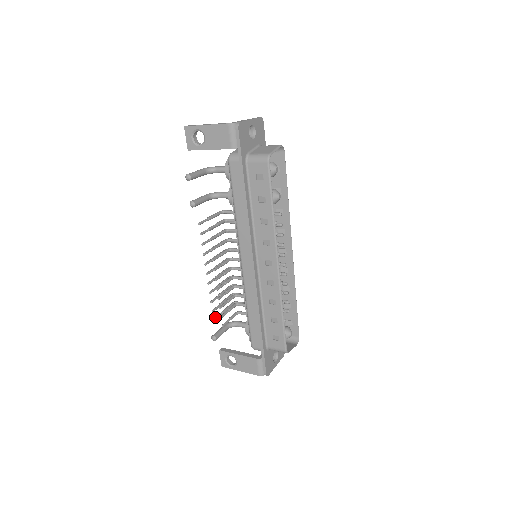
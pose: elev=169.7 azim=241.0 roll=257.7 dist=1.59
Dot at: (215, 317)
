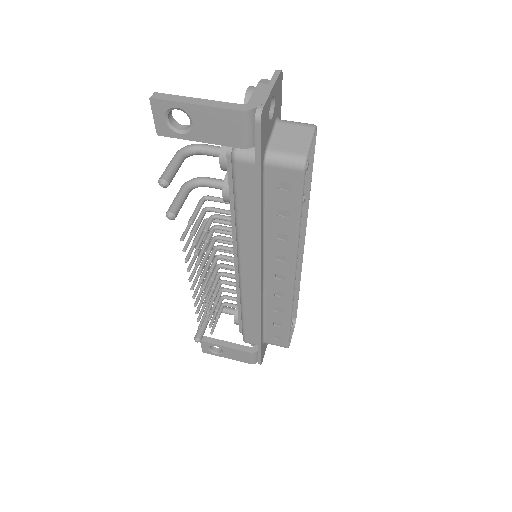
Dot at: (200, 322)
